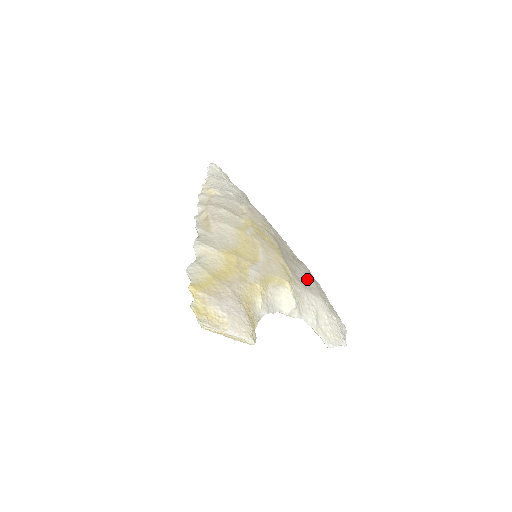
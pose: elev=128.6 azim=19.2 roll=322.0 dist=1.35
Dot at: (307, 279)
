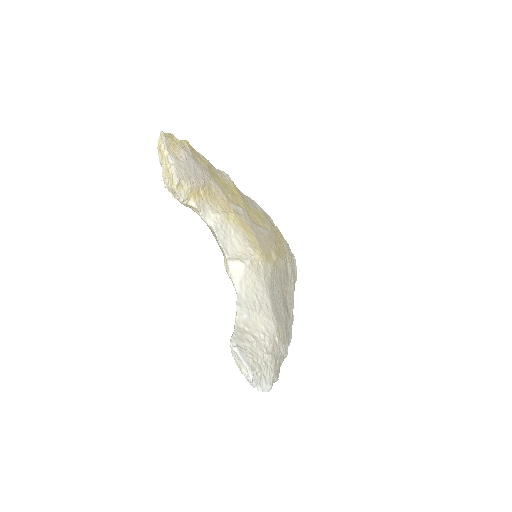
Dot at: (280, 308)
